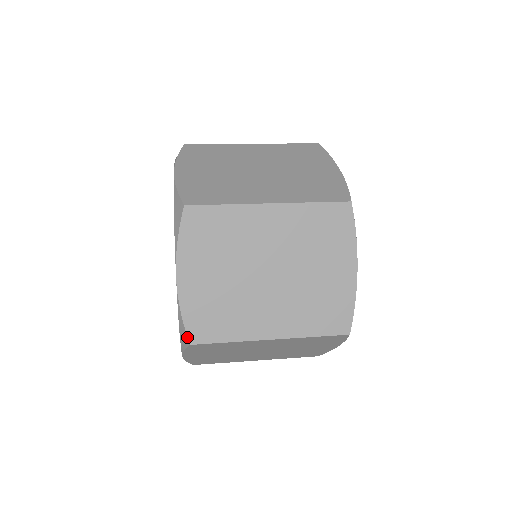
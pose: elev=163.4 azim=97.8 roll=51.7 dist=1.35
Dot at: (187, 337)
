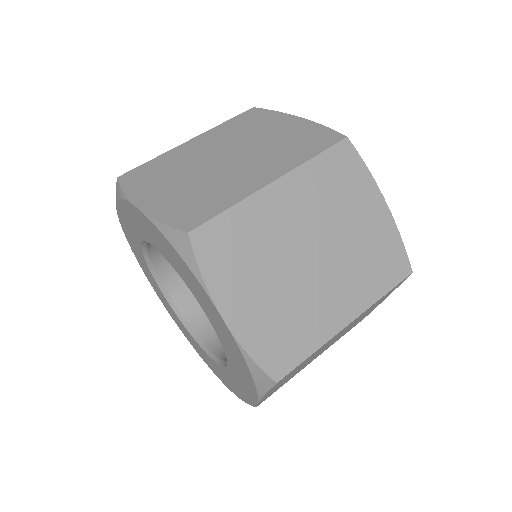
Dot at: (269, 377)
